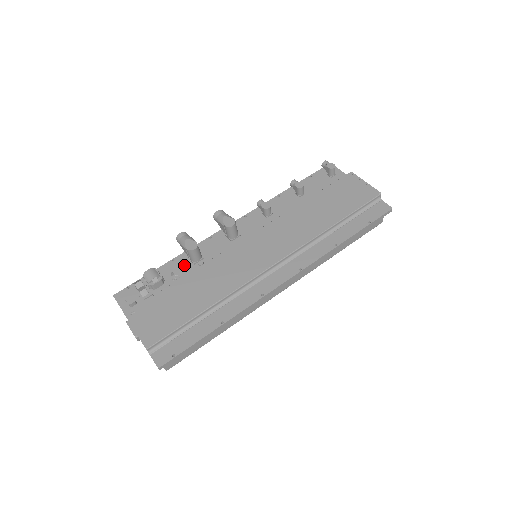
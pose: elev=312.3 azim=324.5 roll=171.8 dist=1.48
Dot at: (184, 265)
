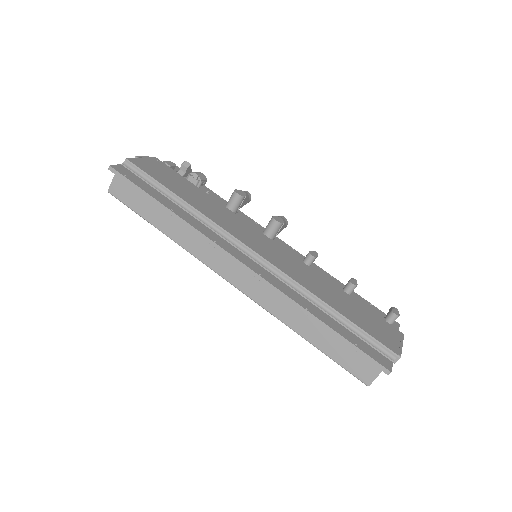
Dot at: (219, 202)
